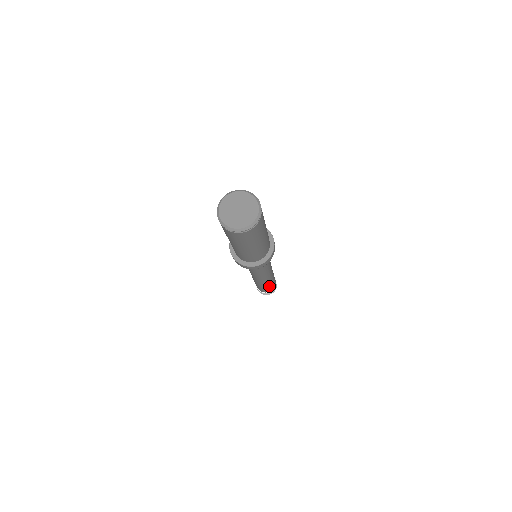
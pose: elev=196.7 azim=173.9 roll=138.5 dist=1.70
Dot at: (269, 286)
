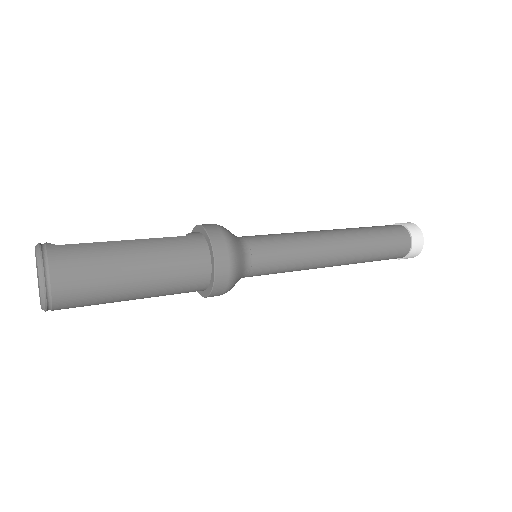
Dot at: occluded
